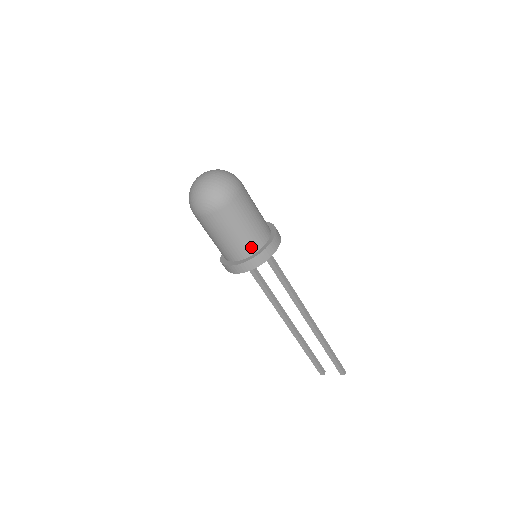
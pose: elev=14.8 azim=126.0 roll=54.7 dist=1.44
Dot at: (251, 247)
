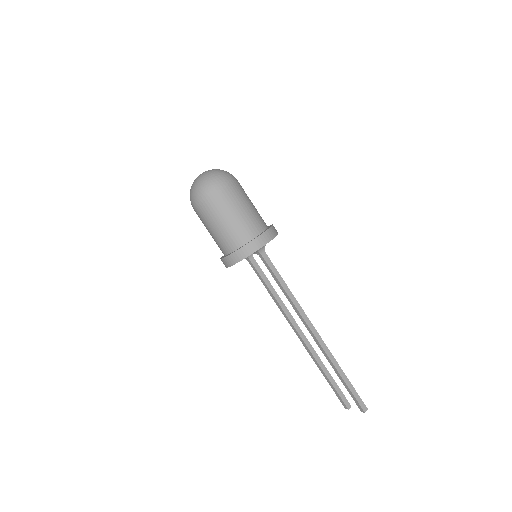
Dot at: (235, 241)
